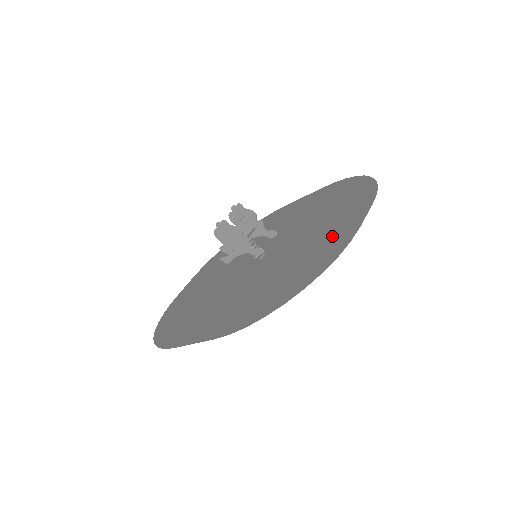
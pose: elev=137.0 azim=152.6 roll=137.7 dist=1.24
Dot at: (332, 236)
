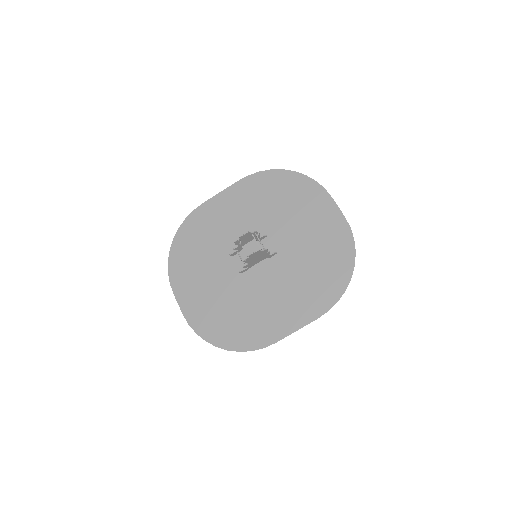
Dot at: (326, 226)
